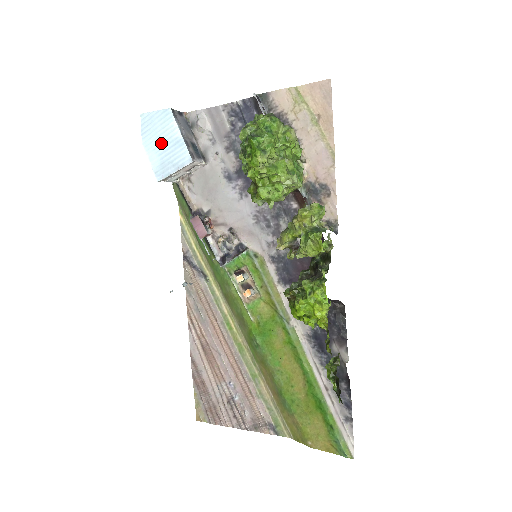
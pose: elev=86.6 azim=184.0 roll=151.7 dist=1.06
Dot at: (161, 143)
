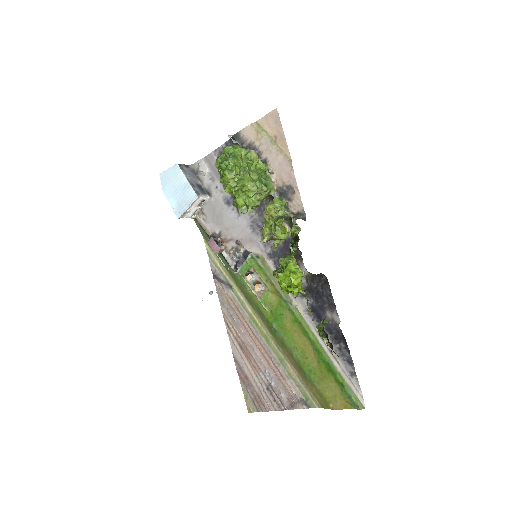
Dot at: (175, 190)
